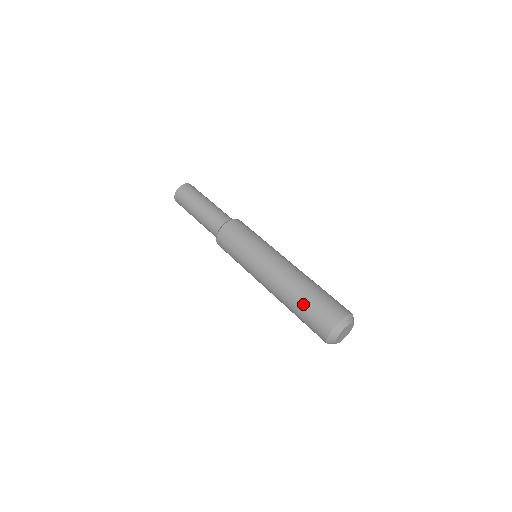
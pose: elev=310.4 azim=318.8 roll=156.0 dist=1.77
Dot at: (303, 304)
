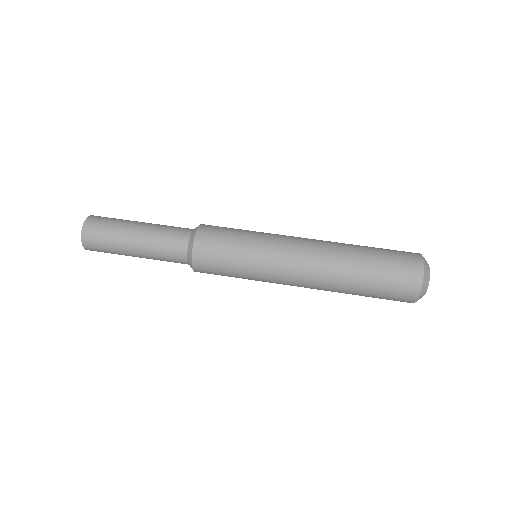
Dot at: (367, 286)
